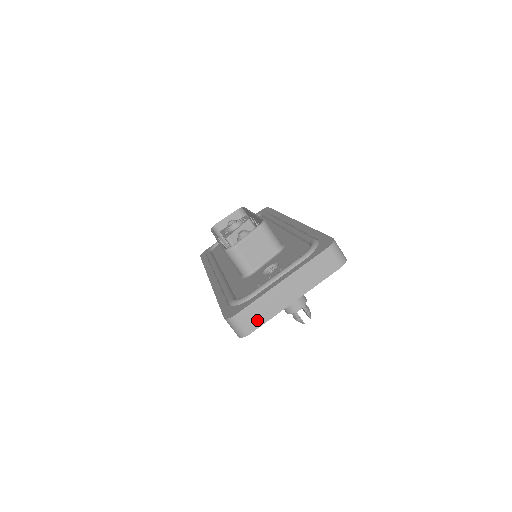
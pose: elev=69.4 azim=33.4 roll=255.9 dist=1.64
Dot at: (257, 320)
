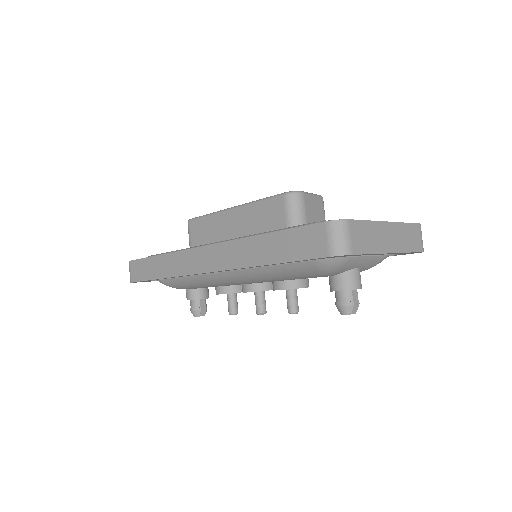
Dot at: (362, 244)
